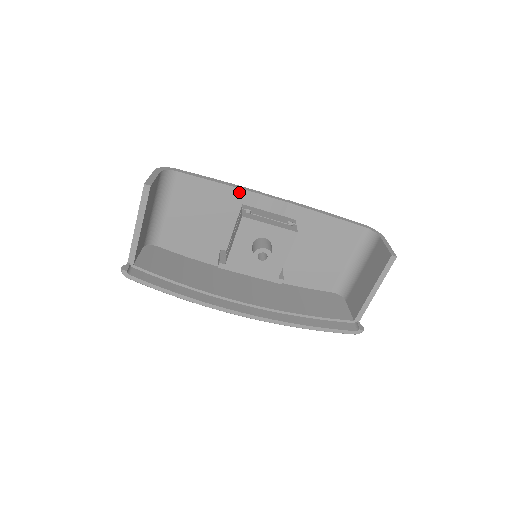
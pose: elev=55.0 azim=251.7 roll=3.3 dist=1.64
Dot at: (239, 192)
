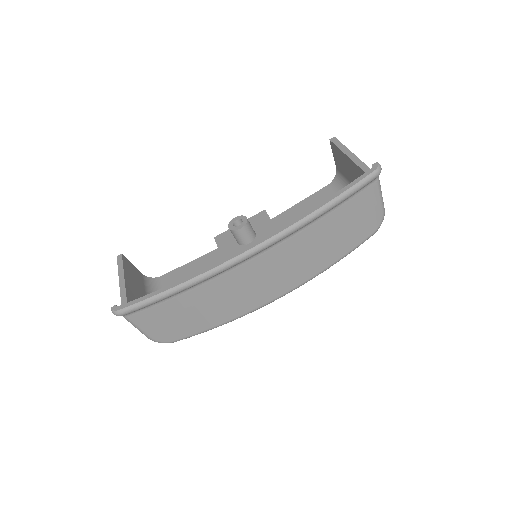
Dot at: (216, 252)
